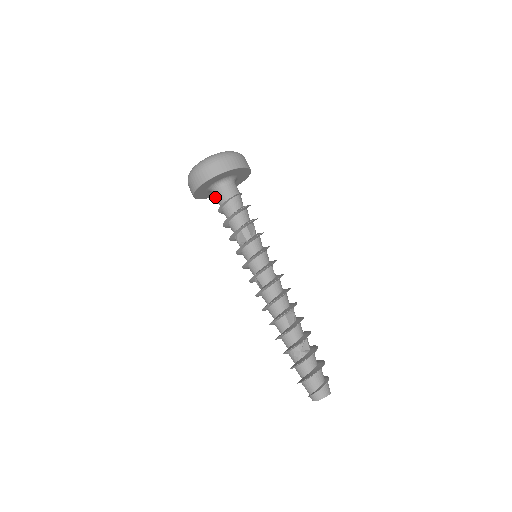
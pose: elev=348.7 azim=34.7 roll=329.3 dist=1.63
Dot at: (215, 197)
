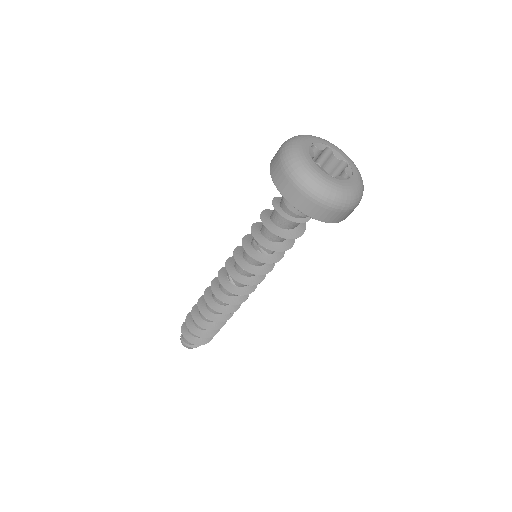
Dot at: occluded
